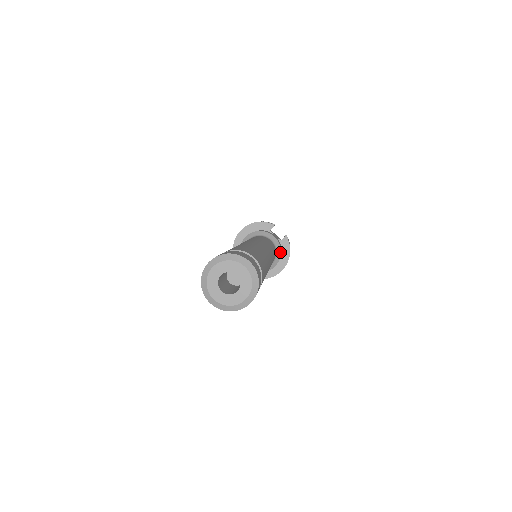
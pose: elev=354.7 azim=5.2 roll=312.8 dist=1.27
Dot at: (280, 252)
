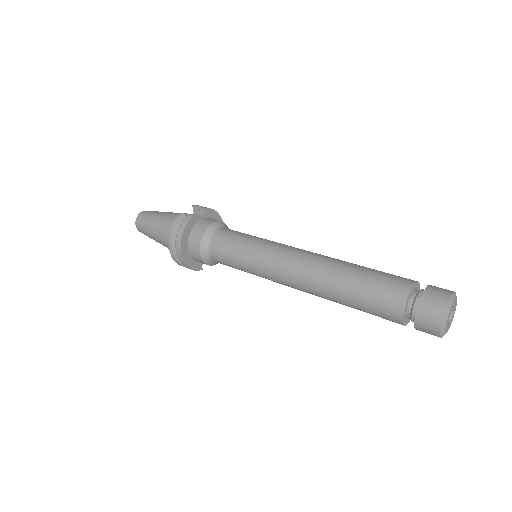
Dot at: (224, 224)
